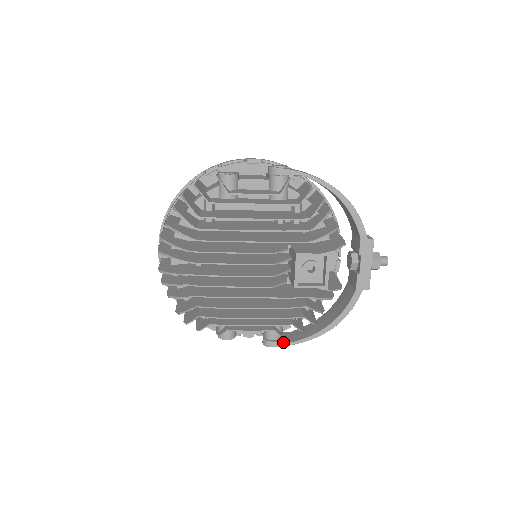
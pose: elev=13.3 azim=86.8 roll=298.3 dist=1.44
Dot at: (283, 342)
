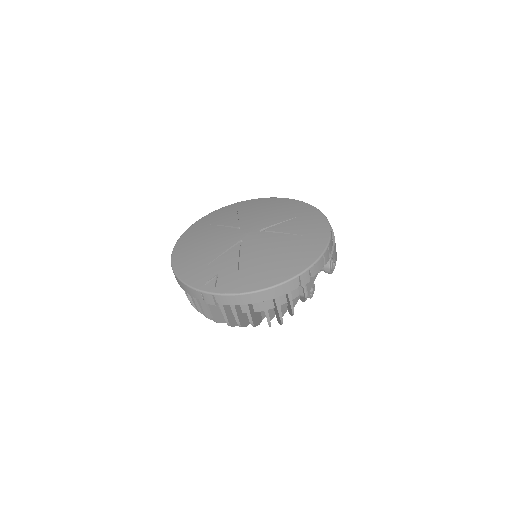
Dot at: occluded
